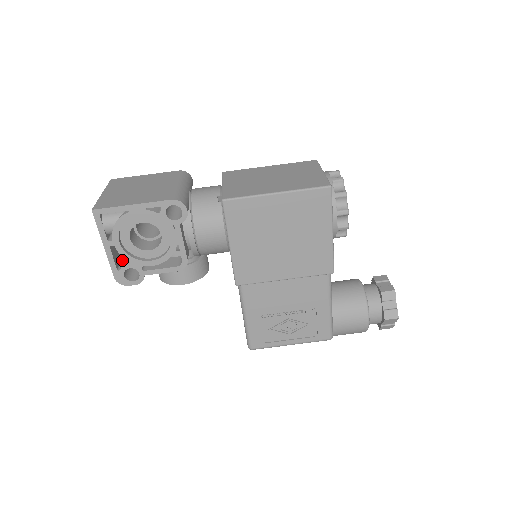
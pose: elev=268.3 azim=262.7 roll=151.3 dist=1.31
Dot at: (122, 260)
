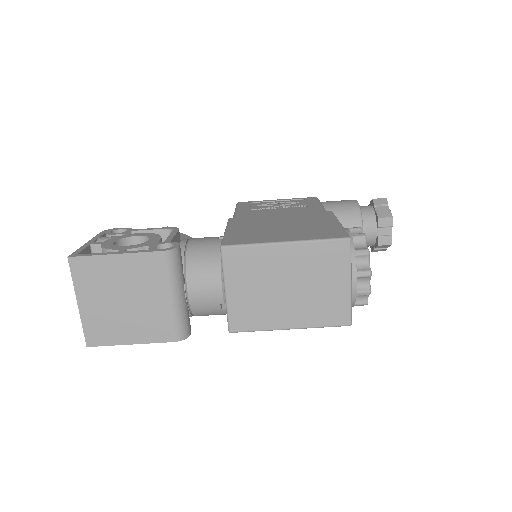
Dot at: occluded
